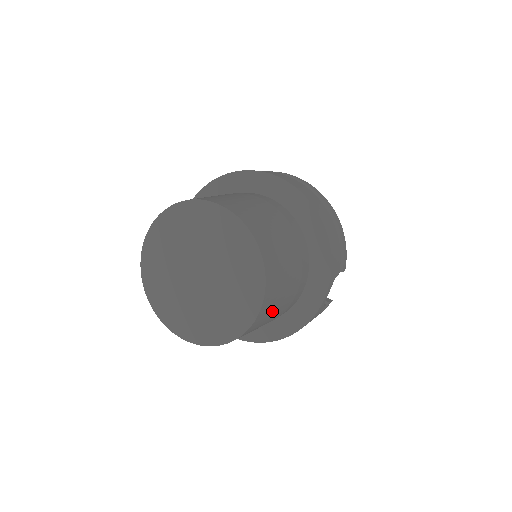
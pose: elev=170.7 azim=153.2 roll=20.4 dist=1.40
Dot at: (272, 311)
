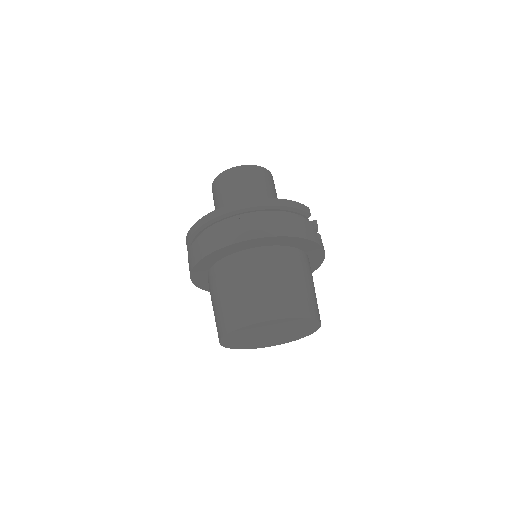
Dot at: occluded
